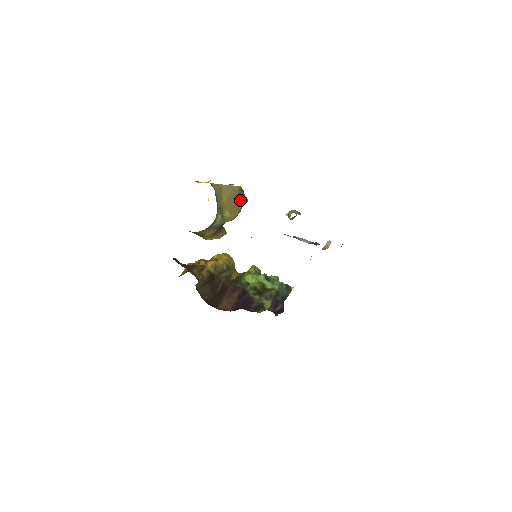
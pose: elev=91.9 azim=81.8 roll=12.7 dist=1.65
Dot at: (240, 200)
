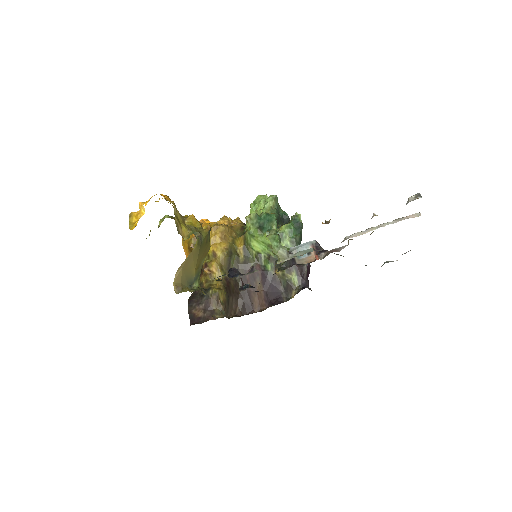
Dot at: (205, 243)
